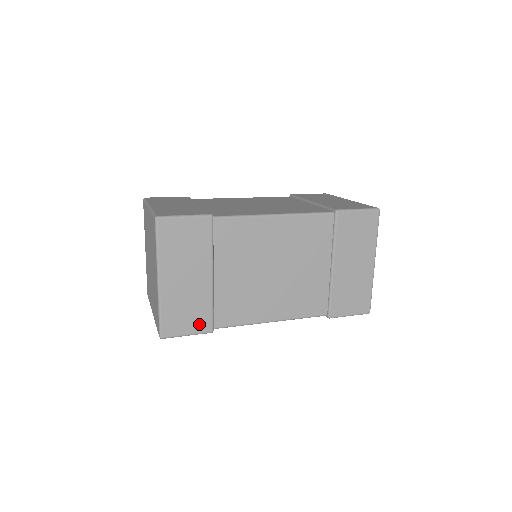
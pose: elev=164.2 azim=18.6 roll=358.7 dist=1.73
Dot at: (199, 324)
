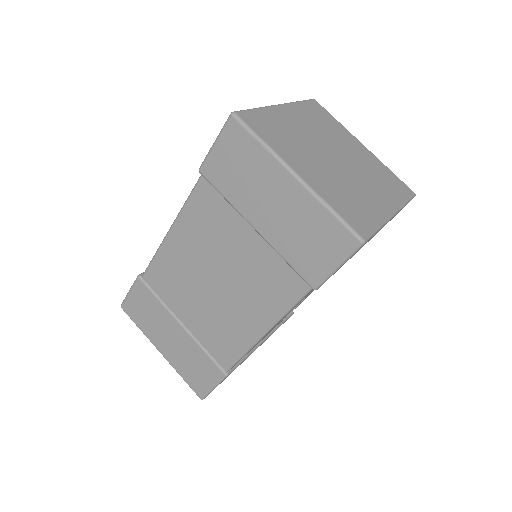
Dot at: (211, 373)
